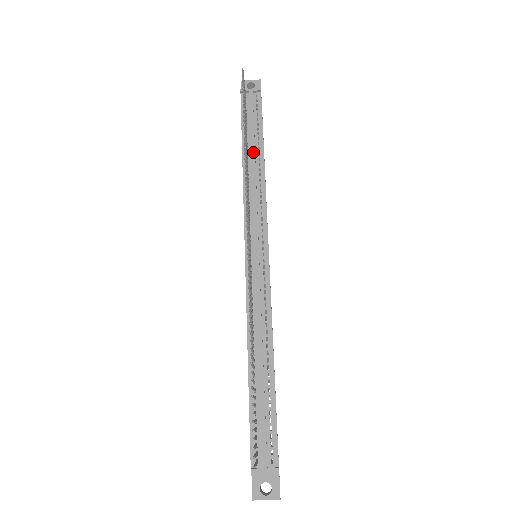
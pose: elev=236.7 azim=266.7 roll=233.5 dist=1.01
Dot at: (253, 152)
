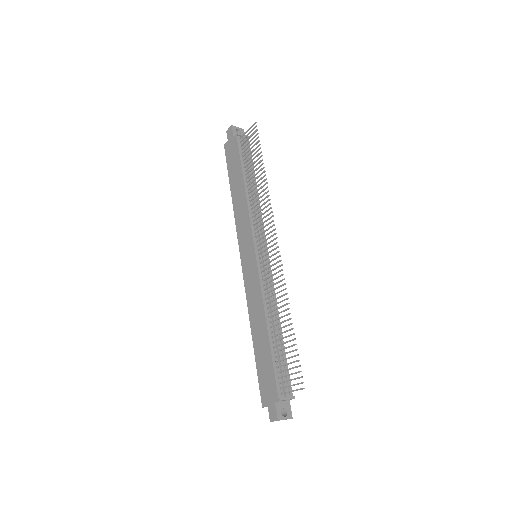
Dot at: occluded
